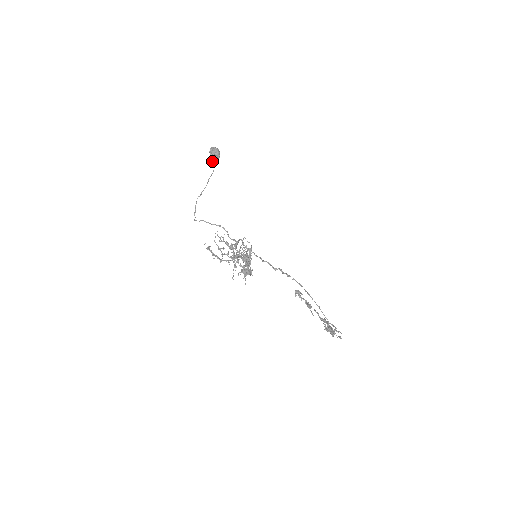
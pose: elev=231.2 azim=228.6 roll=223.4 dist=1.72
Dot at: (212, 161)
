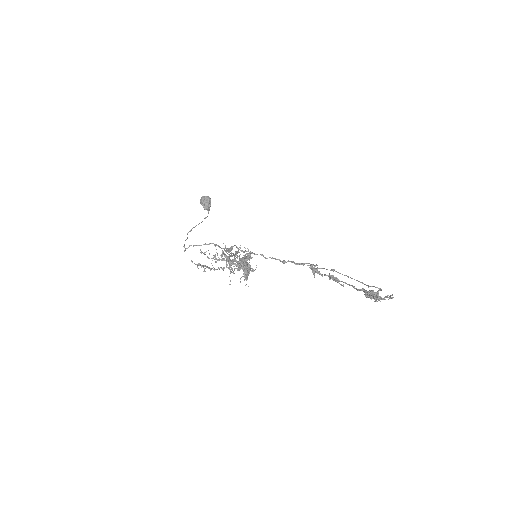
Dot at: (204, 208)
